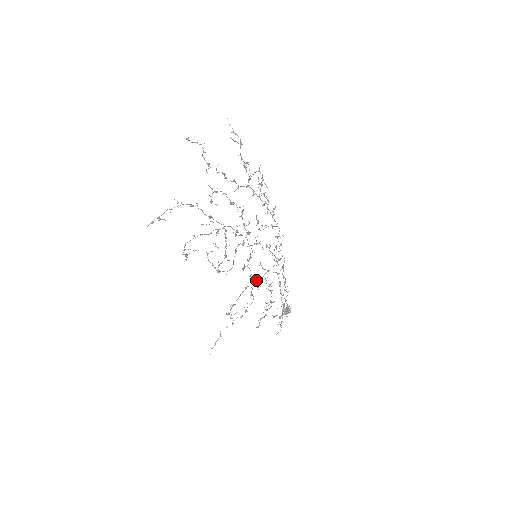
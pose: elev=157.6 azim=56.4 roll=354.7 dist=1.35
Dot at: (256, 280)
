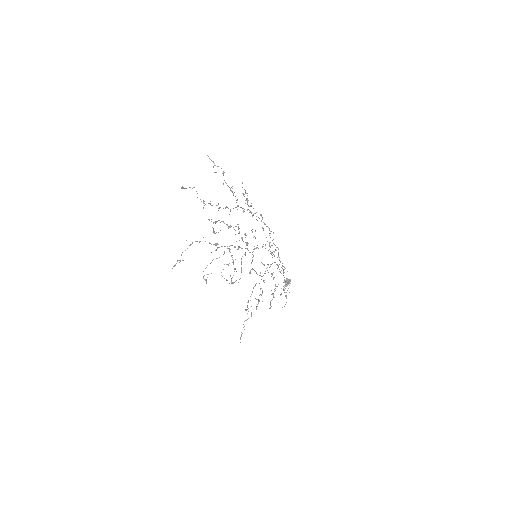
Dot at: (261, 276)
